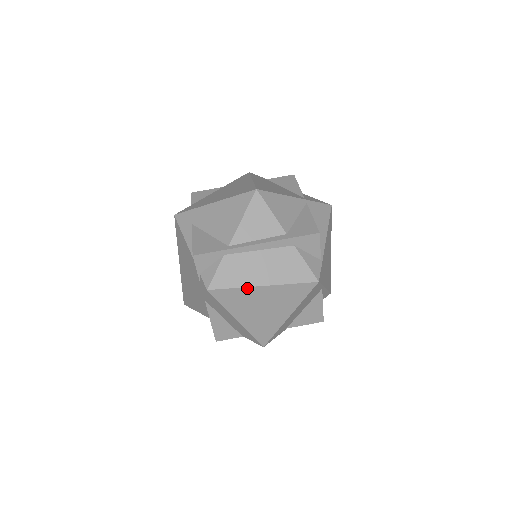
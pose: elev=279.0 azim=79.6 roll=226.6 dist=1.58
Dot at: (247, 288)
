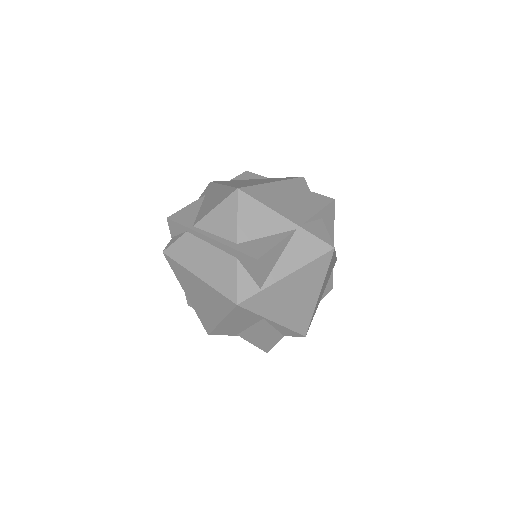
Dot at: (187, 270)
